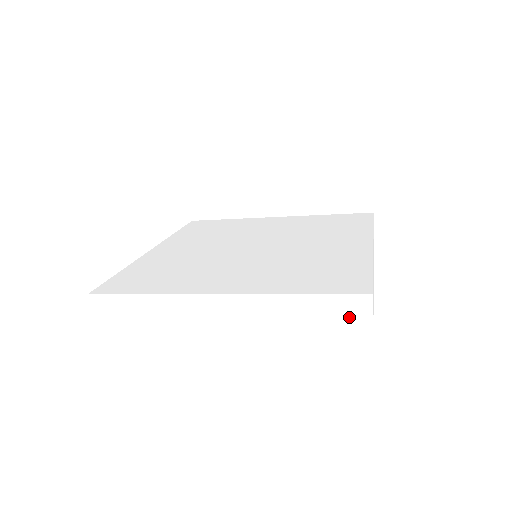
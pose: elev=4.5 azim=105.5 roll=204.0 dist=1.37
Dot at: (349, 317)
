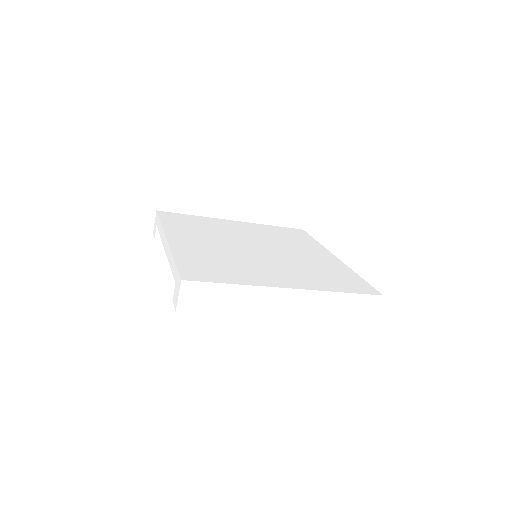
Dot at: (366, 309)
